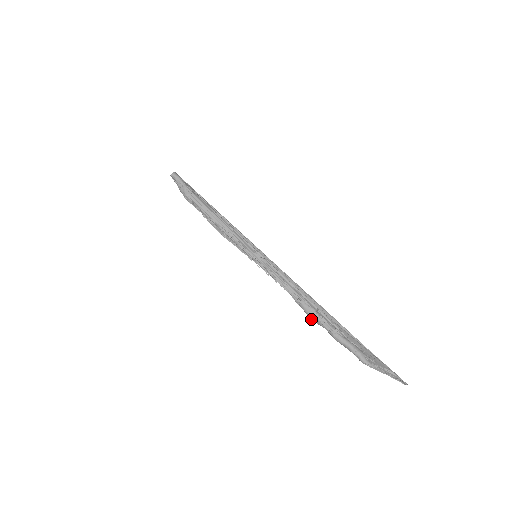
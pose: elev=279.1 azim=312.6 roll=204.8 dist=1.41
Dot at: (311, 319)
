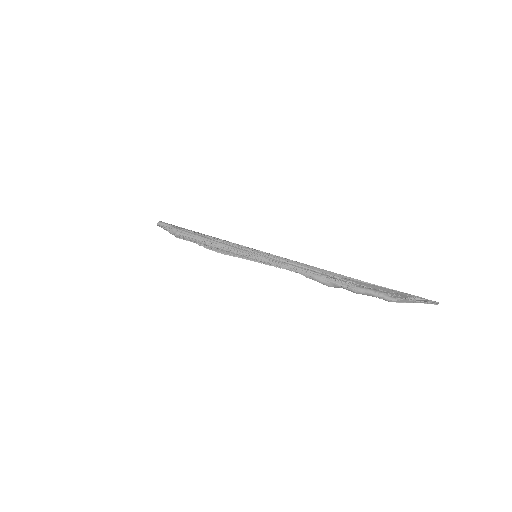
Dot at: occluded
